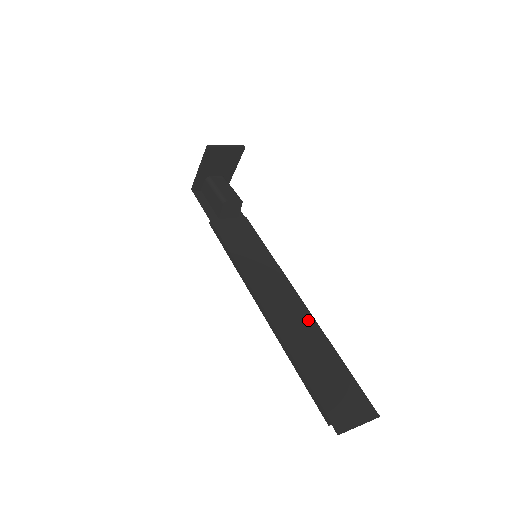
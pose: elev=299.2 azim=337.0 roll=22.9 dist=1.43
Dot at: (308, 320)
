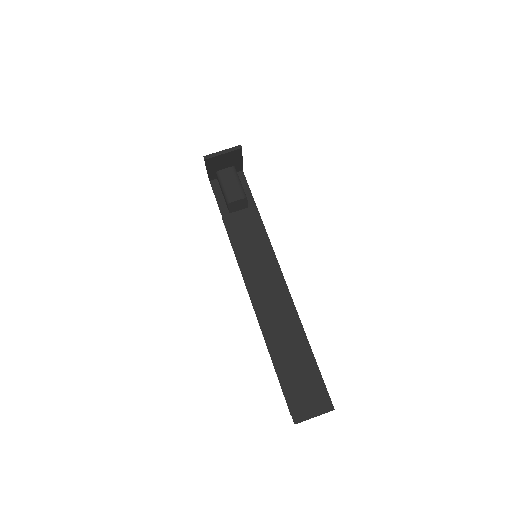
Dot at: (293, 320)
